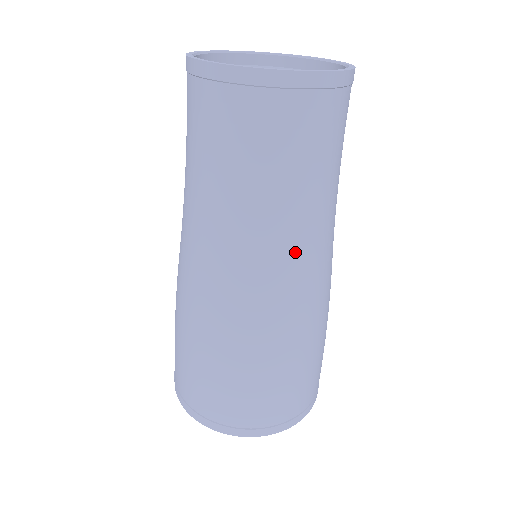
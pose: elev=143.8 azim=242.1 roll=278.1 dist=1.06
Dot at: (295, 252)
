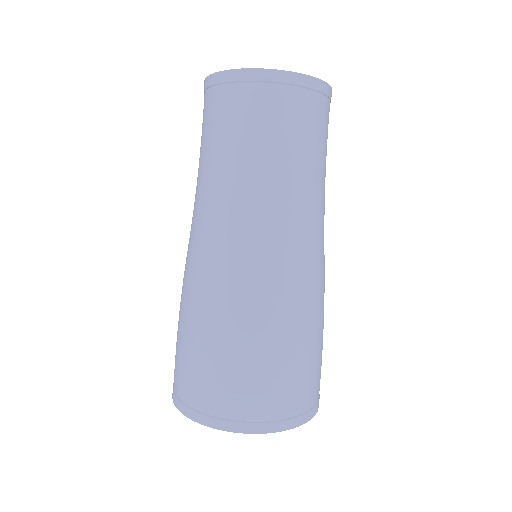
Dot at: occluded
